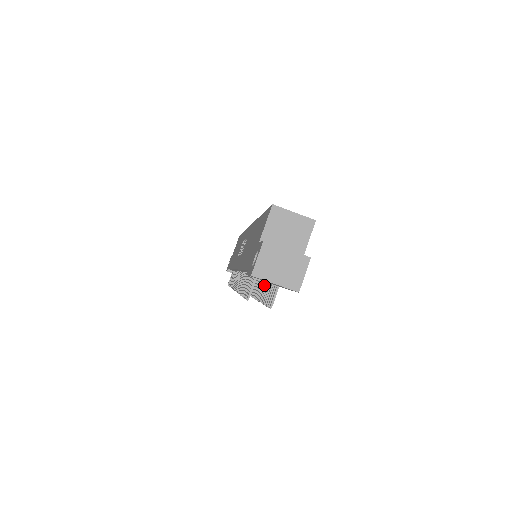
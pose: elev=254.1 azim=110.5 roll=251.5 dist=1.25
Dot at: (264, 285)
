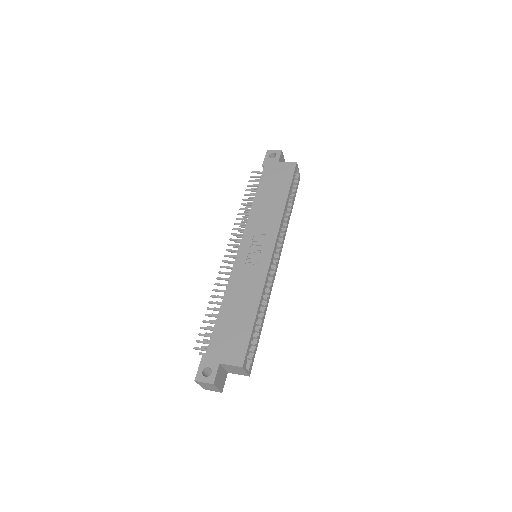
Dot at: occluded
